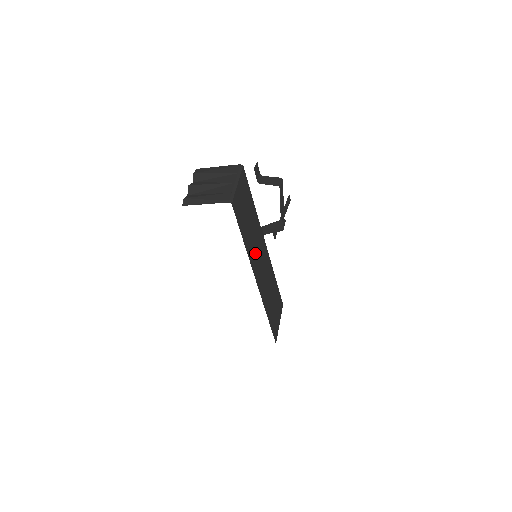
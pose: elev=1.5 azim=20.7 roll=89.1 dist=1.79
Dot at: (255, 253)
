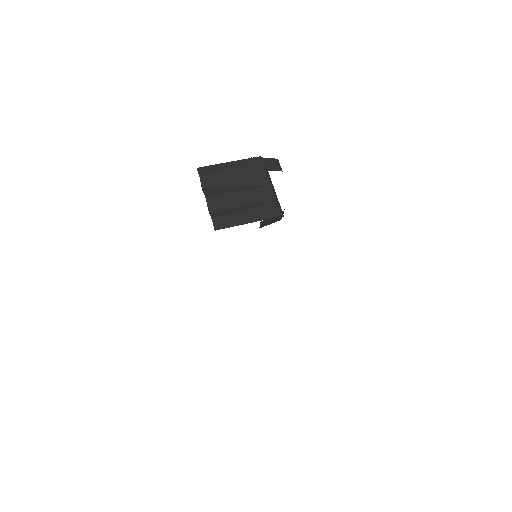
Dot at: occluded
